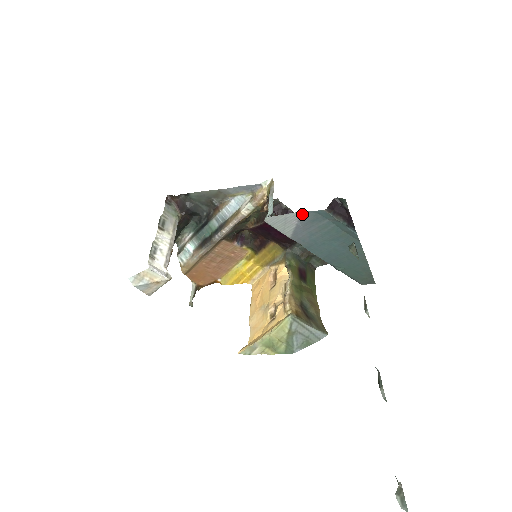
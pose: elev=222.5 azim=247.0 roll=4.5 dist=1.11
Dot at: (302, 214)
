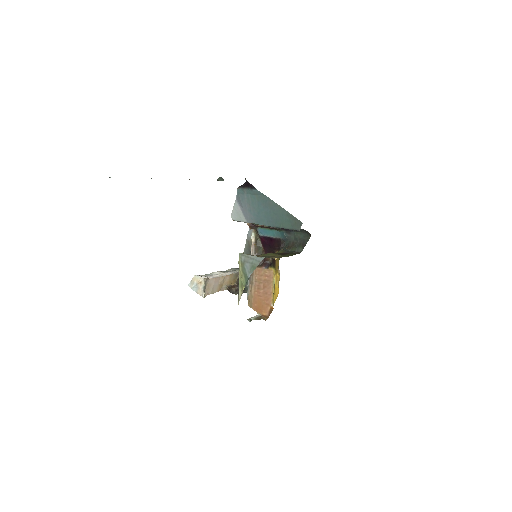
Dot at: (237, 201)
